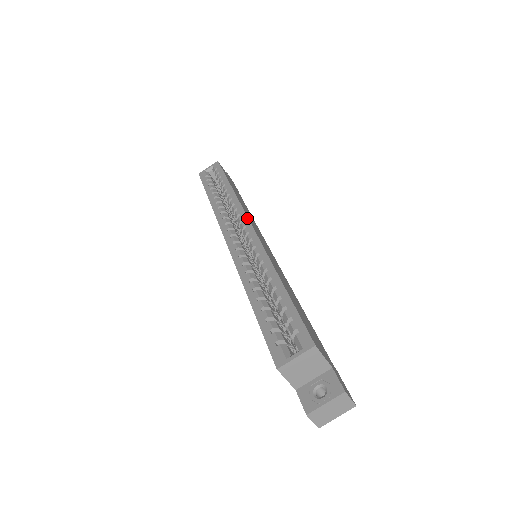
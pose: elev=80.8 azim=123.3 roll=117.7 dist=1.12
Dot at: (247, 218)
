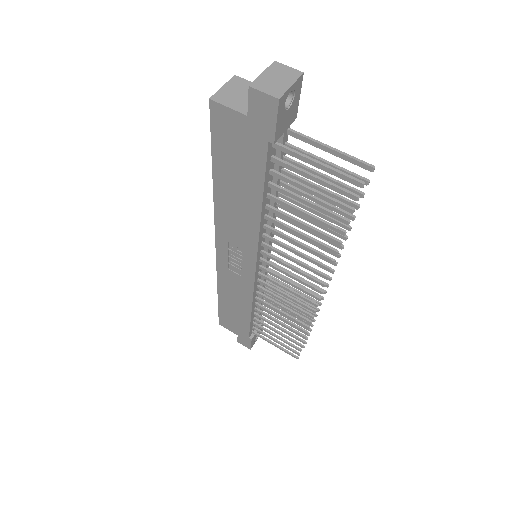
Dot at: occluded
